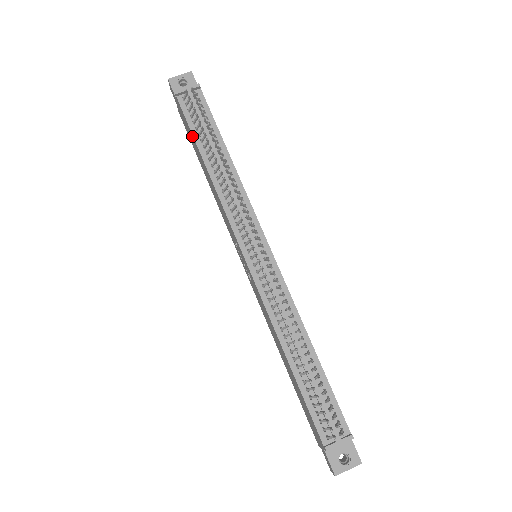
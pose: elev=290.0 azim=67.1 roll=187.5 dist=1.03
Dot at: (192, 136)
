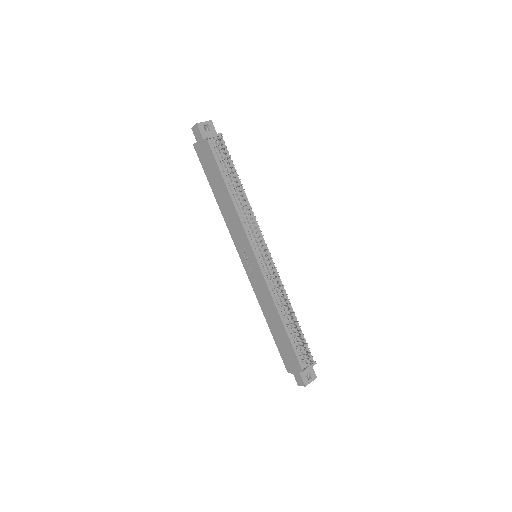
Dot at: (217, 170)
